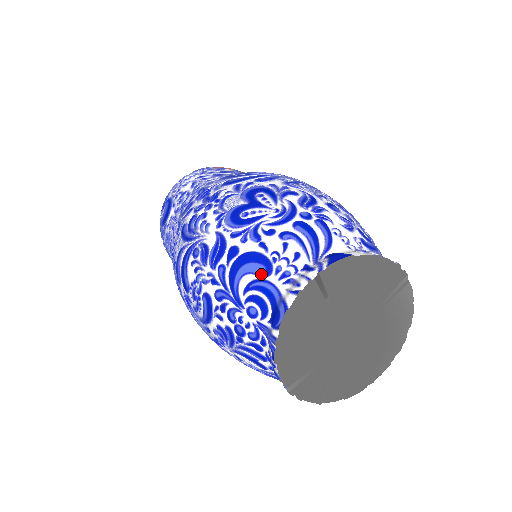
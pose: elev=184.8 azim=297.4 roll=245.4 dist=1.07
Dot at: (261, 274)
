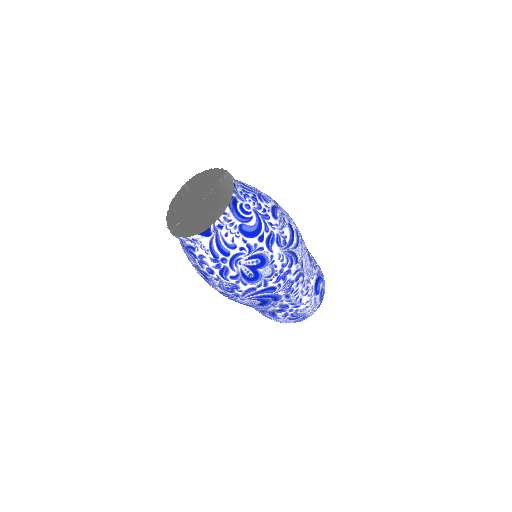
Dot at: occluded
